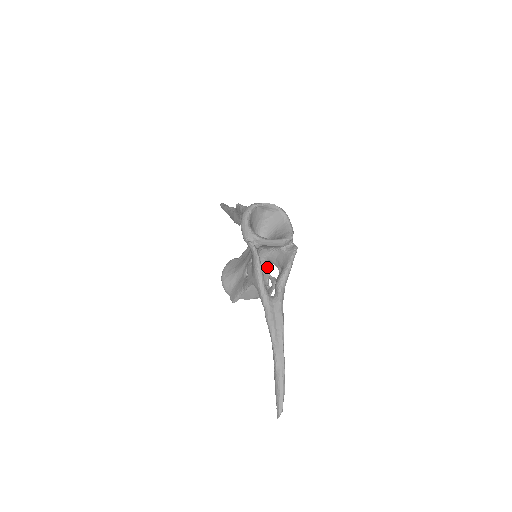
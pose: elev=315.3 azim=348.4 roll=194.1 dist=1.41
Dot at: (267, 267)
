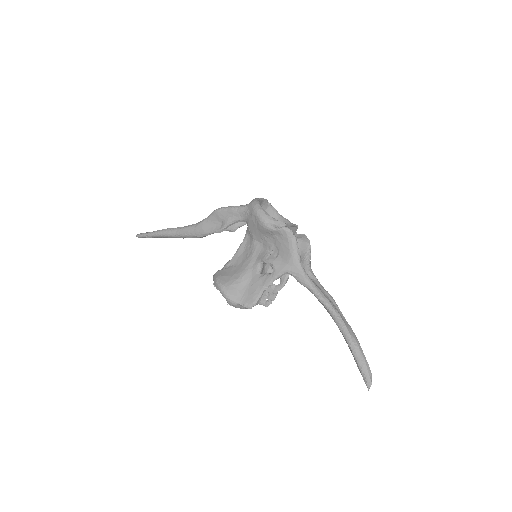
Dot at: (269, 265)
